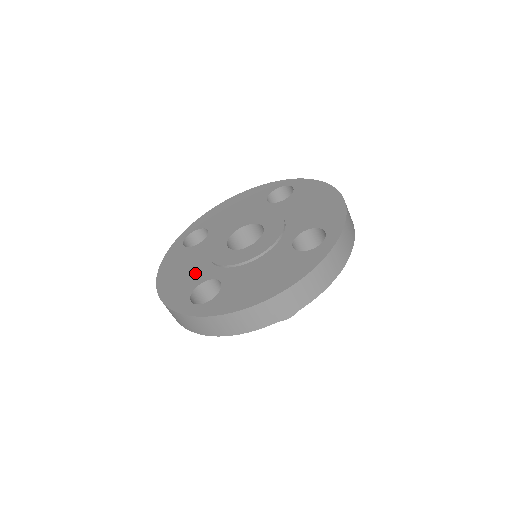
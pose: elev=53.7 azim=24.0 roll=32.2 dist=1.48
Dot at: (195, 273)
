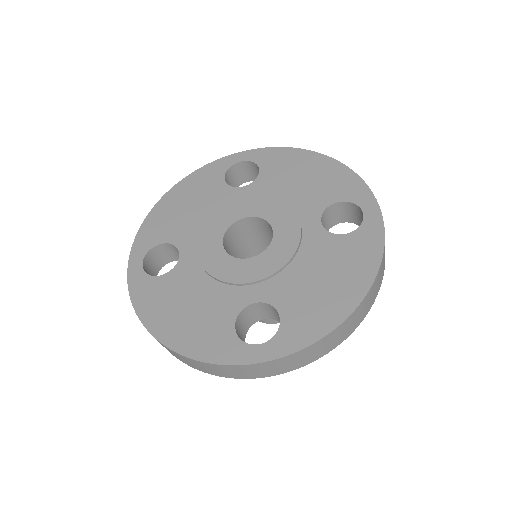
Dot at: (185, 224)
